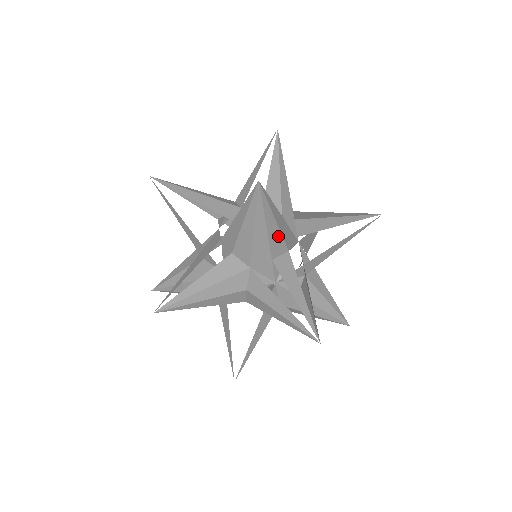
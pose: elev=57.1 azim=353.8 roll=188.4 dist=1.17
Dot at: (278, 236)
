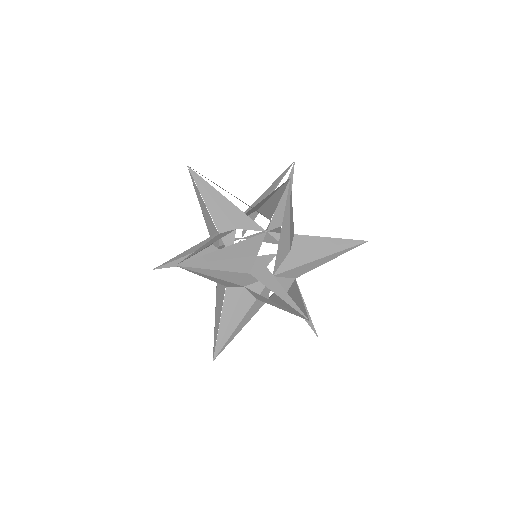
Dot at: (235, 261)
